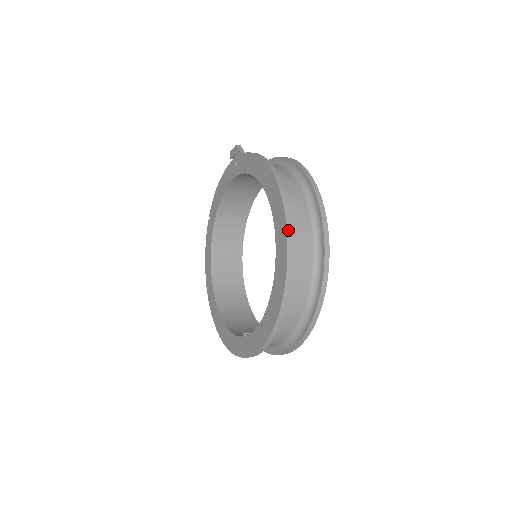
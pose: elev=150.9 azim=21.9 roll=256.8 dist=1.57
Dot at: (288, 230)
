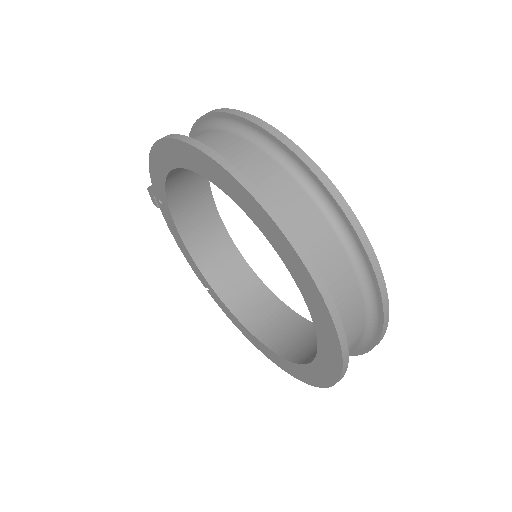
Dot at: (206, 152)
